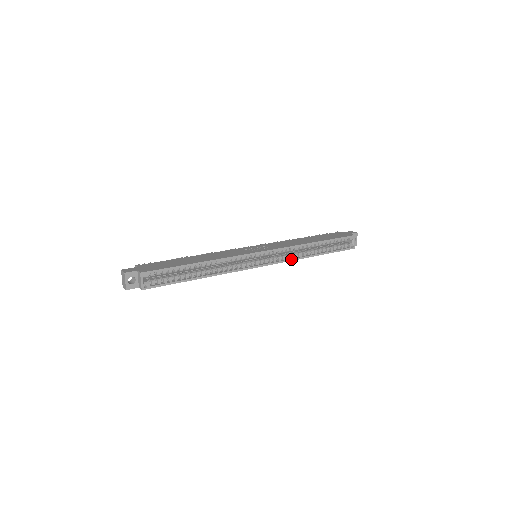
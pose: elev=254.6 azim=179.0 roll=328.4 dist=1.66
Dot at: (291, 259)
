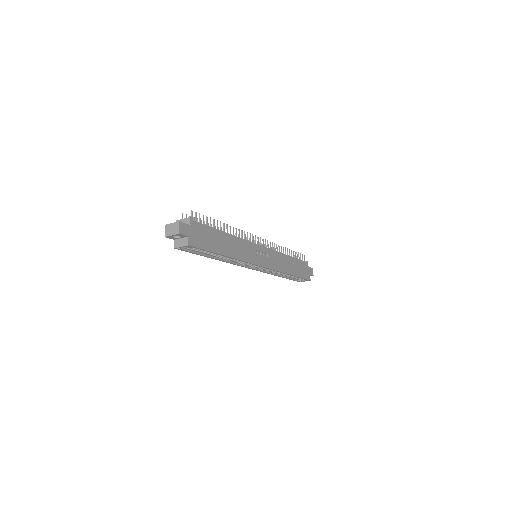
Dot at: (268, 273)
